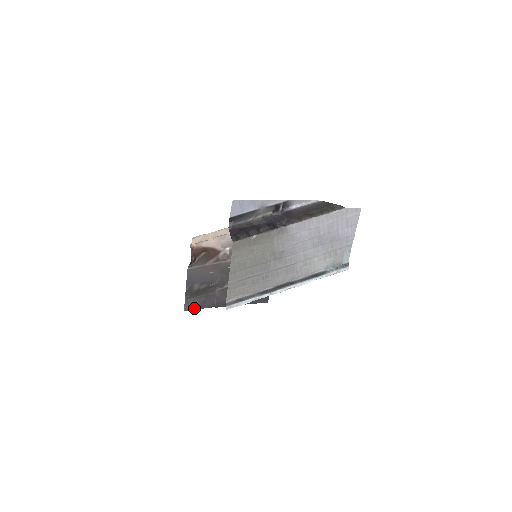
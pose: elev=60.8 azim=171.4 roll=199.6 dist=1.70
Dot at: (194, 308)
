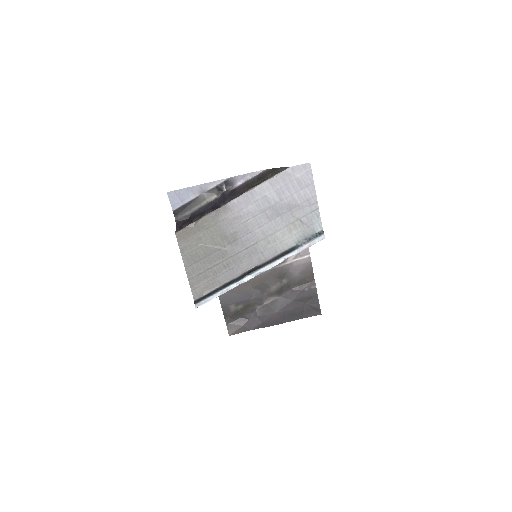
Dot at: (239, 332)
